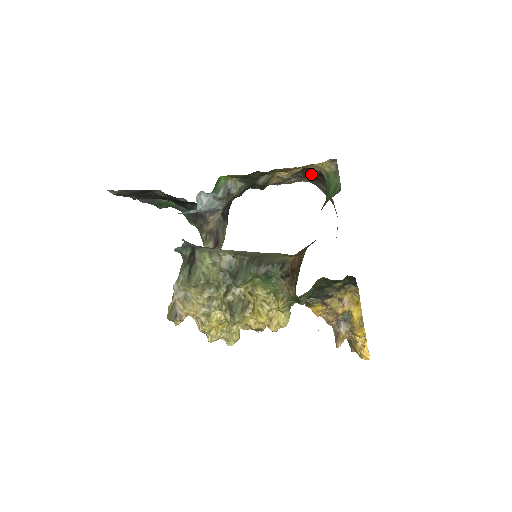
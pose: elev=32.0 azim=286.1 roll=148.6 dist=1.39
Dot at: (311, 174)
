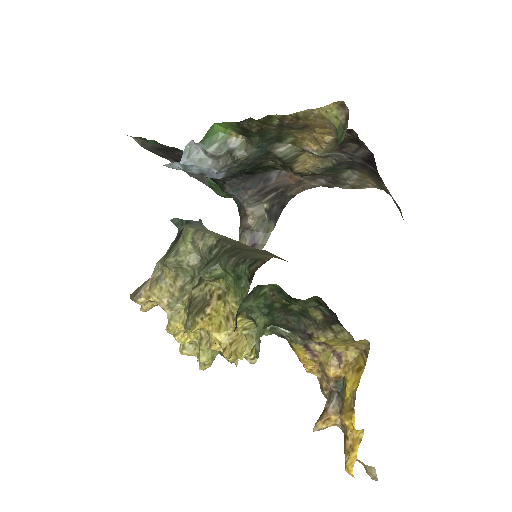
Dot at: (360, 160)
